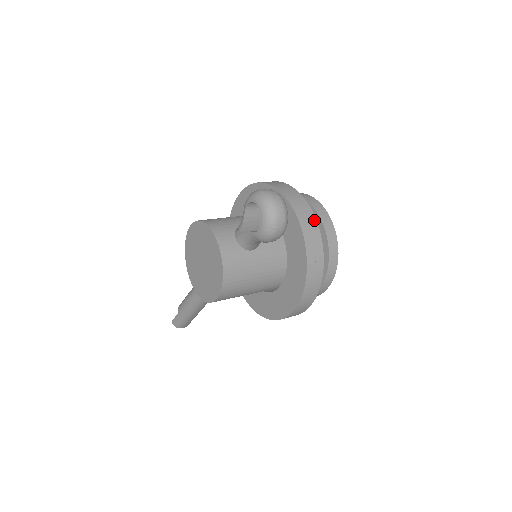
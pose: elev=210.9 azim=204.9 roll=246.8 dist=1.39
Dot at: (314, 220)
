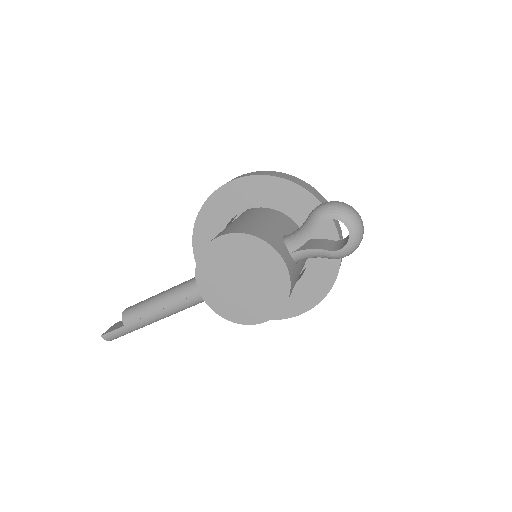
Dot at: (338, 222)
